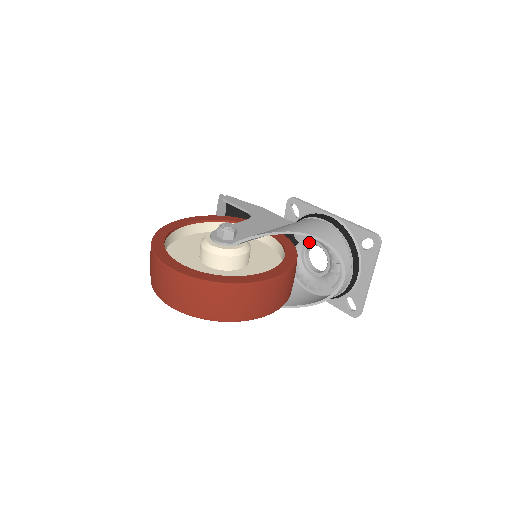
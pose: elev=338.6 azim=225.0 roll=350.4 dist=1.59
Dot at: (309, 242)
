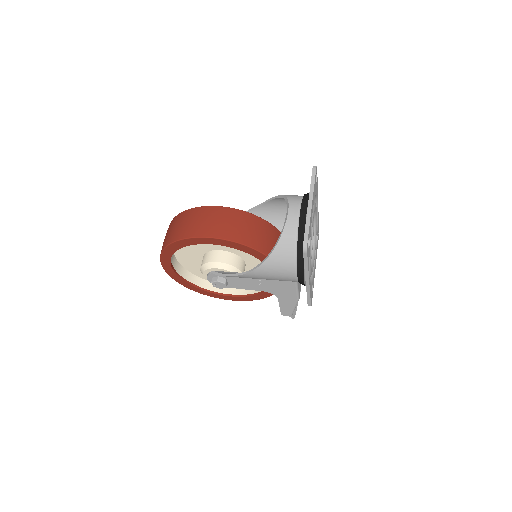
Dot at: occluded
